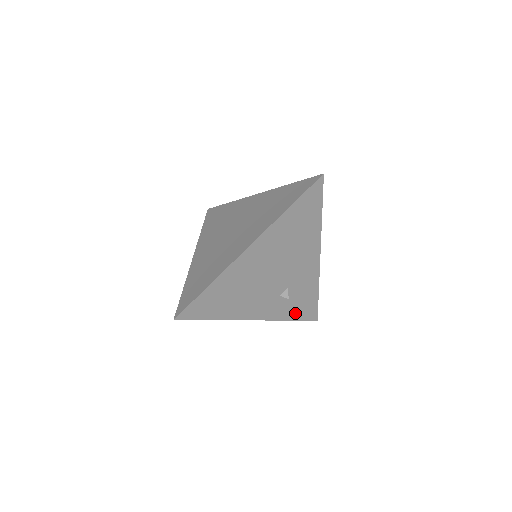
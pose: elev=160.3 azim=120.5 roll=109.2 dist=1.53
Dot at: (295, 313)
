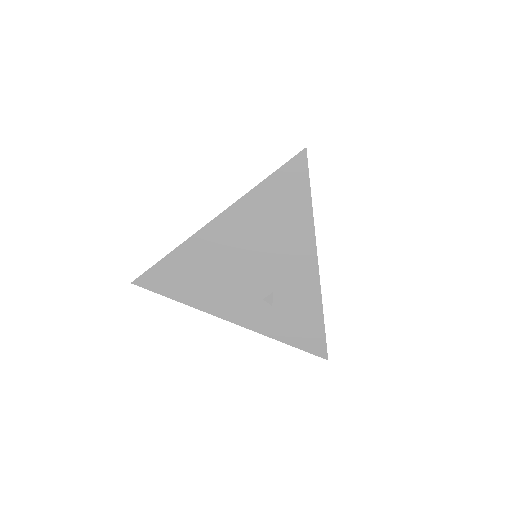
Dot at: (290, 334)
